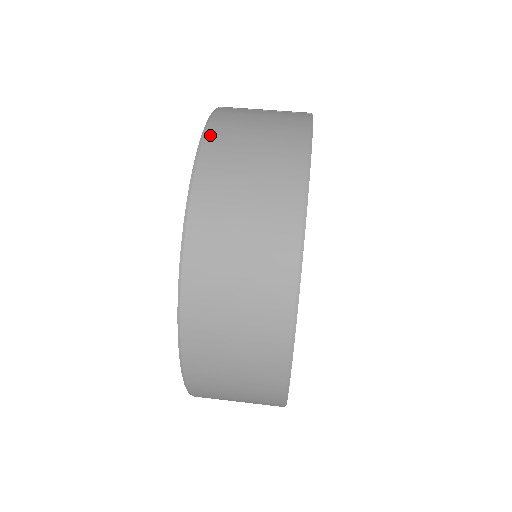
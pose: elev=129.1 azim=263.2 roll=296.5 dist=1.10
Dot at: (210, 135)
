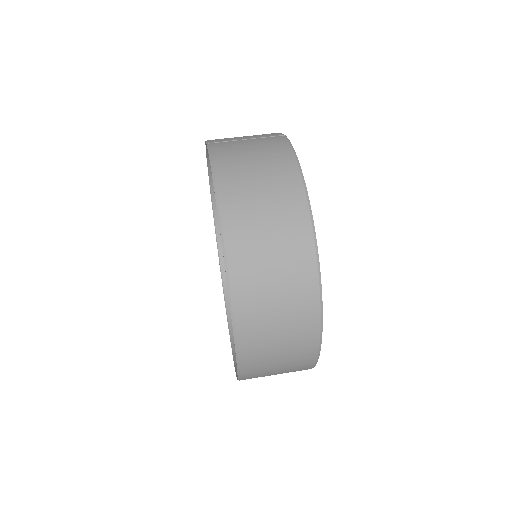
Dot at: (219, 173)
